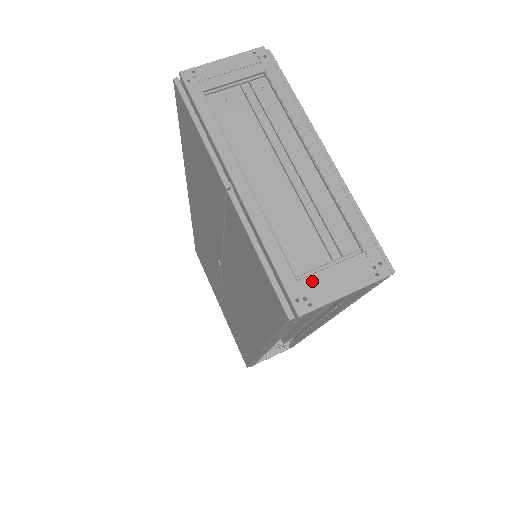
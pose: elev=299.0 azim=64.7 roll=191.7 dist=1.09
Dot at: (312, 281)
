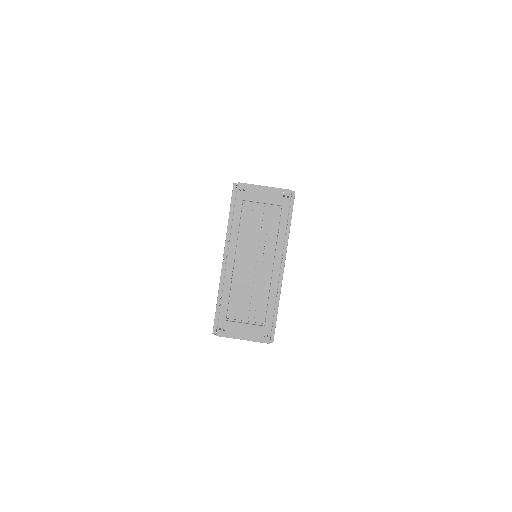
Dot at: (232, 325)
